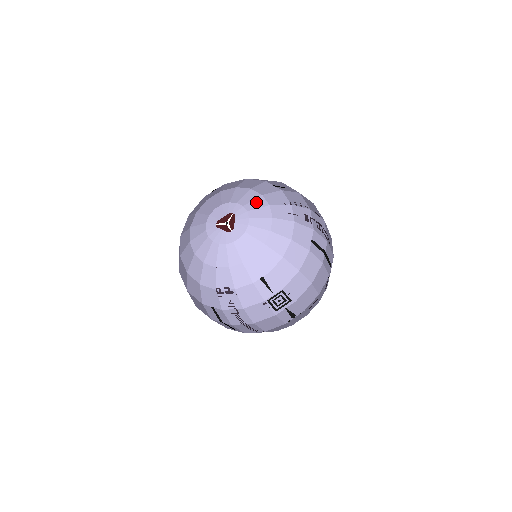
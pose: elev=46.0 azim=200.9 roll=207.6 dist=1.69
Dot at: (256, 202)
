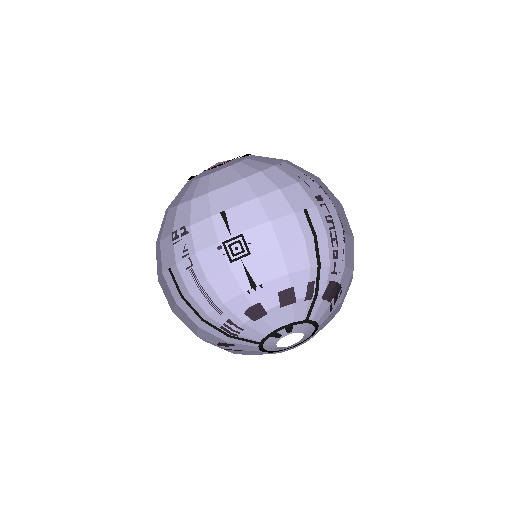
Dot at: (272, 158)
